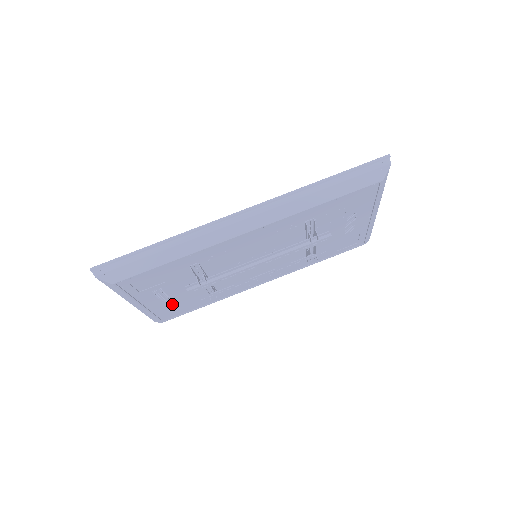
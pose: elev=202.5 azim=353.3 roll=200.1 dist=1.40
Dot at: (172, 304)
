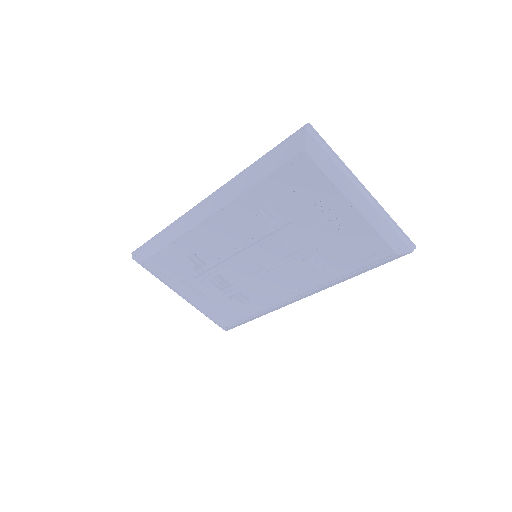
Dot at: (214, 305)
